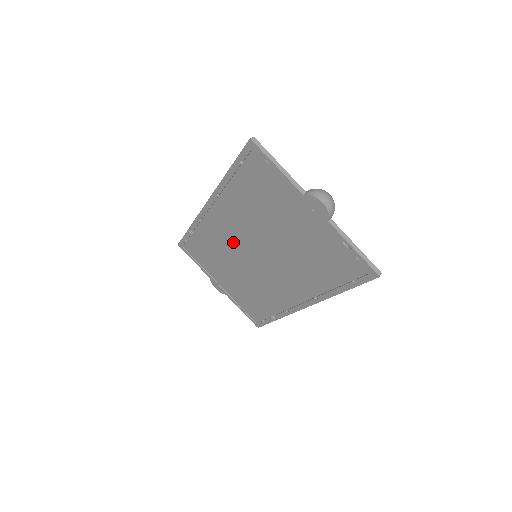
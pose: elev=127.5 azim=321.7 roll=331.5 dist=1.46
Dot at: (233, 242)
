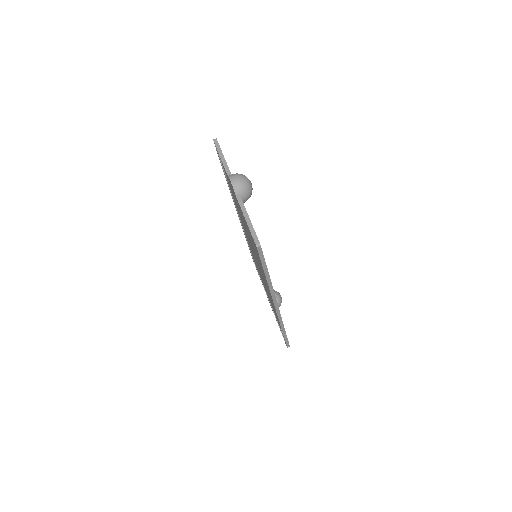
Dot at: (250, 245)
